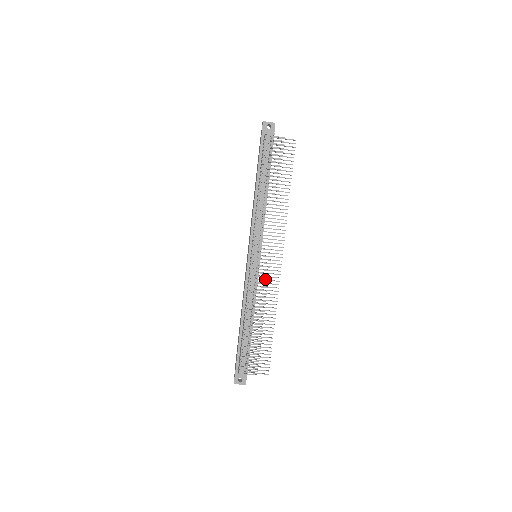
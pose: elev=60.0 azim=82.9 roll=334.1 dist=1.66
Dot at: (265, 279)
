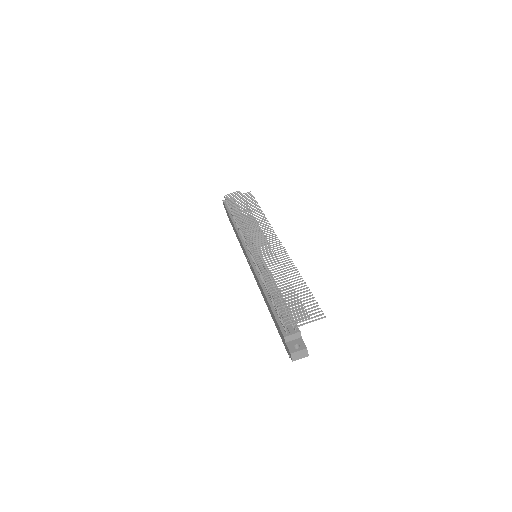
Dot at: occluded
